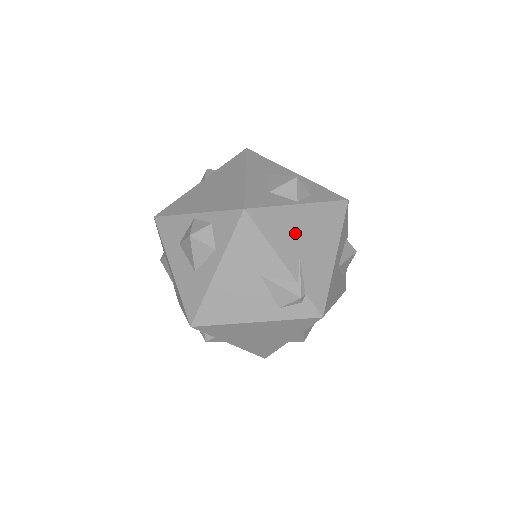
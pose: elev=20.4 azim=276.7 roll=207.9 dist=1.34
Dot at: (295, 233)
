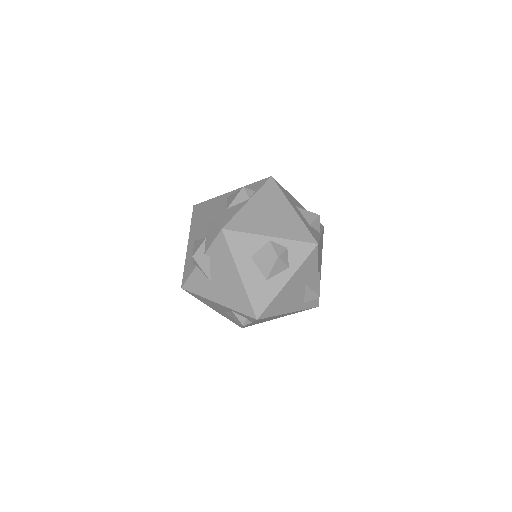
Dot at: occluded
